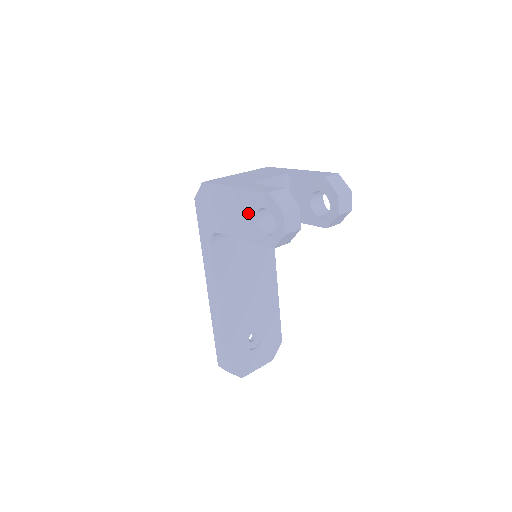
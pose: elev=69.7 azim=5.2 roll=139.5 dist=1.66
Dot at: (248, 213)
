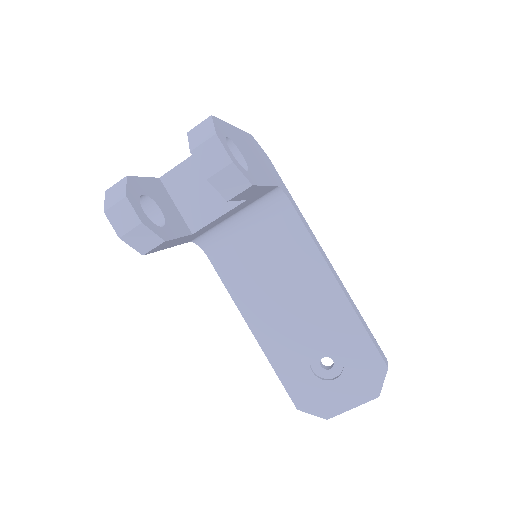
Dot at: occluded
